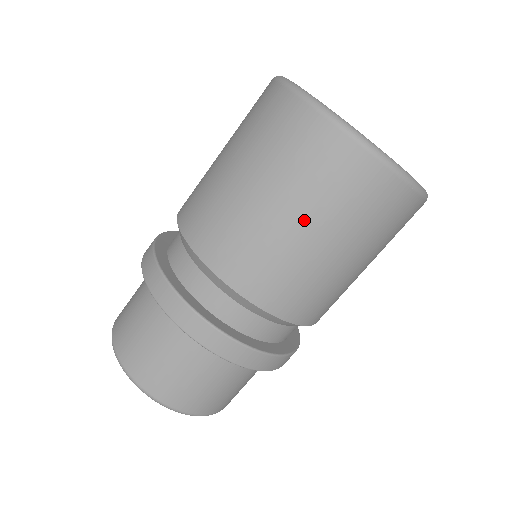
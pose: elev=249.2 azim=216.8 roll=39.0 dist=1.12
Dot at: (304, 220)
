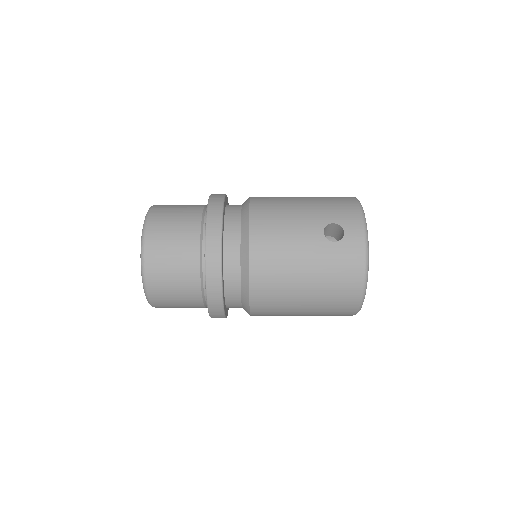
Dot at: occluded
